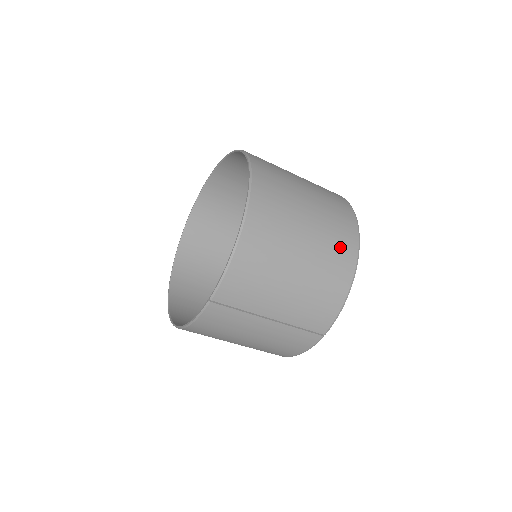
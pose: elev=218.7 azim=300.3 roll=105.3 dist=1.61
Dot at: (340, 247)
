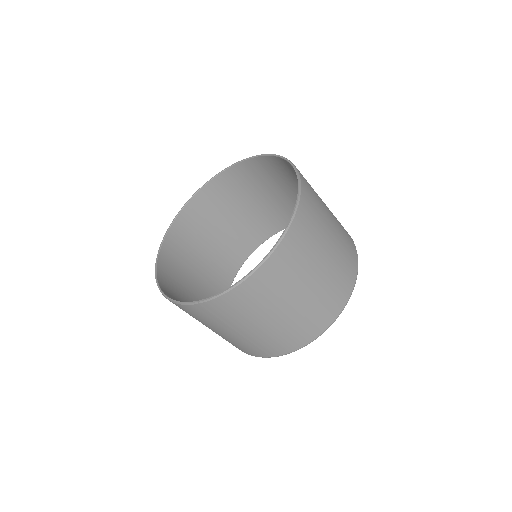
Dot at: (327, 307)
